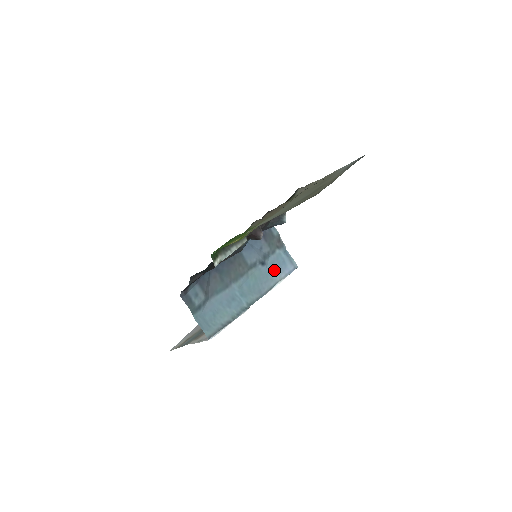
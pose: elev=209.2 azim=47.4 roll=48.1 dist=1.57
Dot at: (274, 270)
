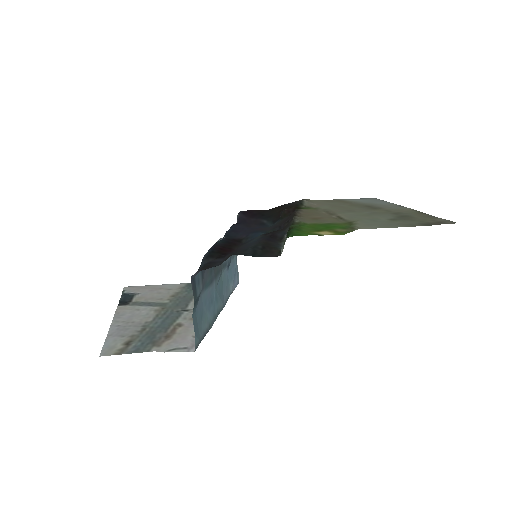
Dot at: (231, 278)
